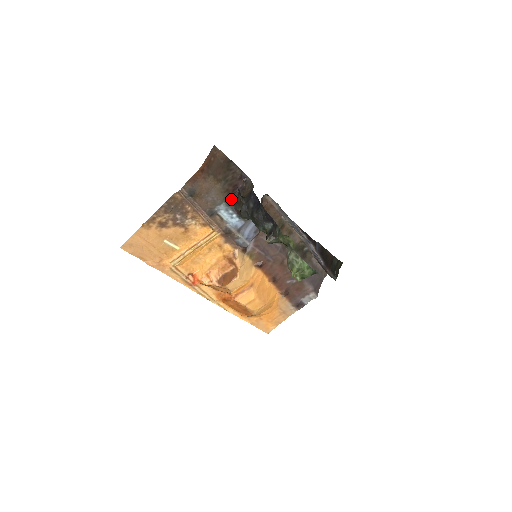
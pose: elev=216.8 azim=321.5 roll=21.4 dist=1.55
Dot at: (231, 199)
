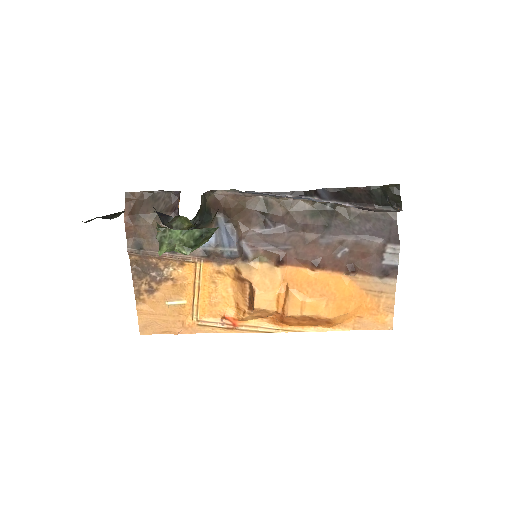
Dot at: occluded
